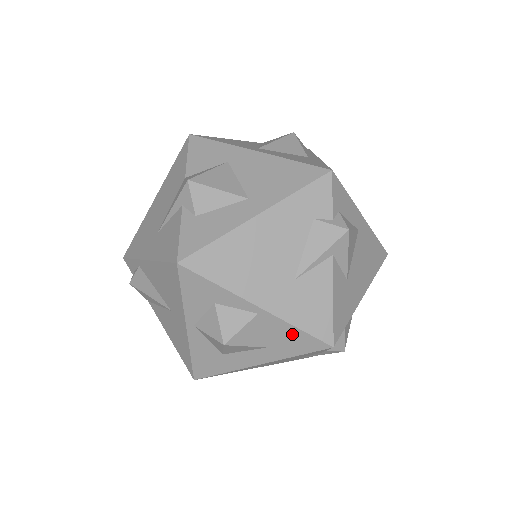
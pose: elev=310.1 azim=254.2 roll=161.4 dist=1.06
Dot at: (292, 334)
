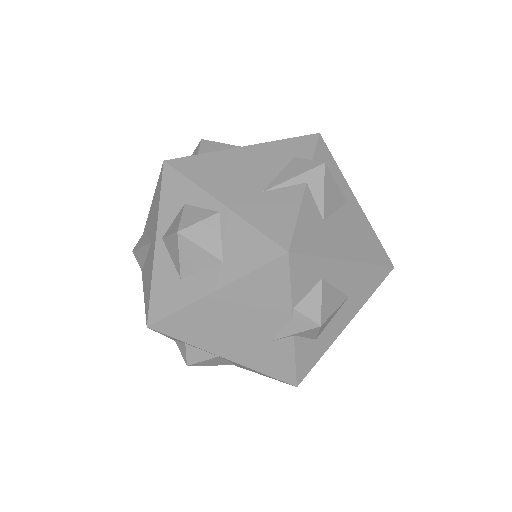
Dot at: (248, 237)
